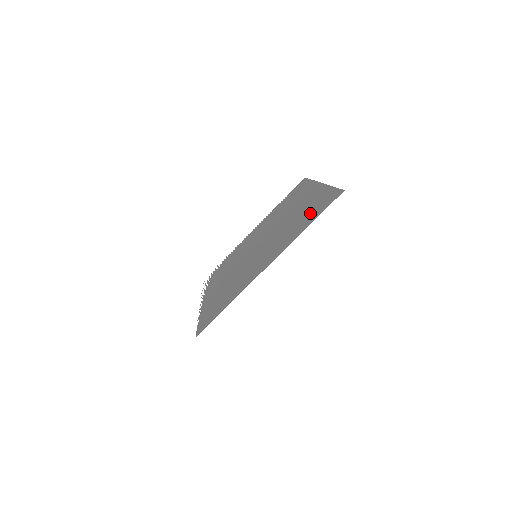
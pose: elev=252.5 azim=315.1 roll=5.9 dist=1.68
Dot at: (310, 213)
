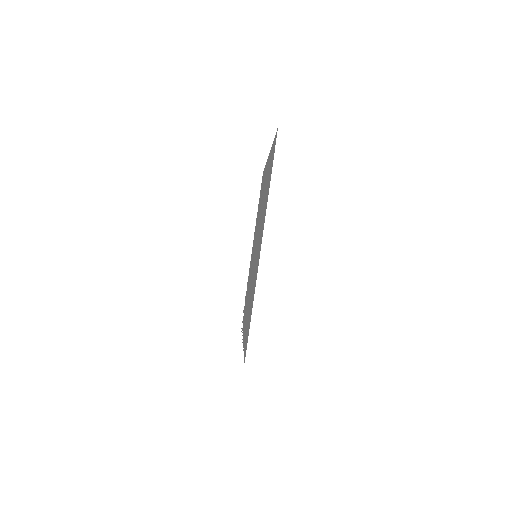
Dot at: (269, 176)
